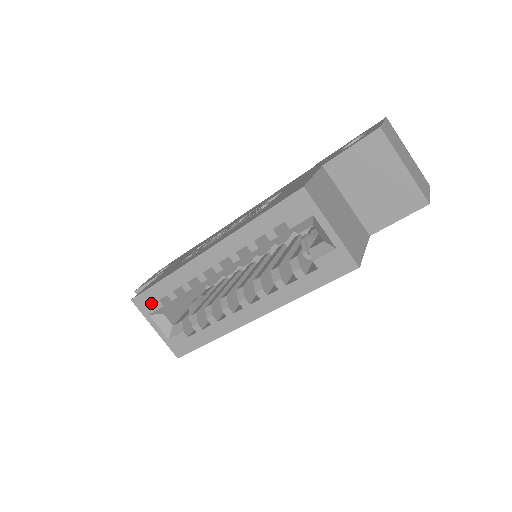
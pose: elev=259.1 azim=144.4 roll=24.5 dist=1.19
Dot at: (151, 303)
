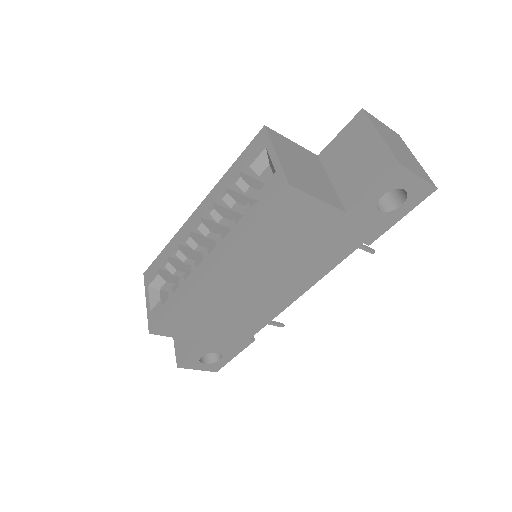
Dot at: (153, 273)
